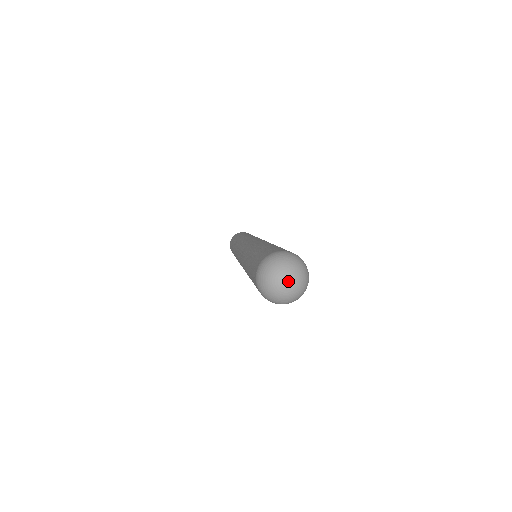
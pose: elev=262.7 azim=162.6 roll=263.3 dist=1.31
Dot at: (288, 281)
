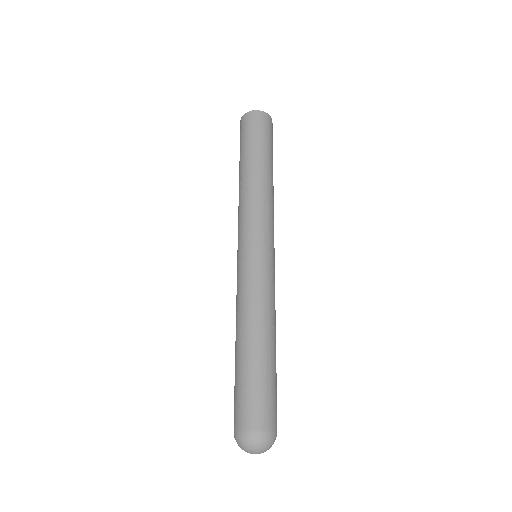
Dot at: occluded
